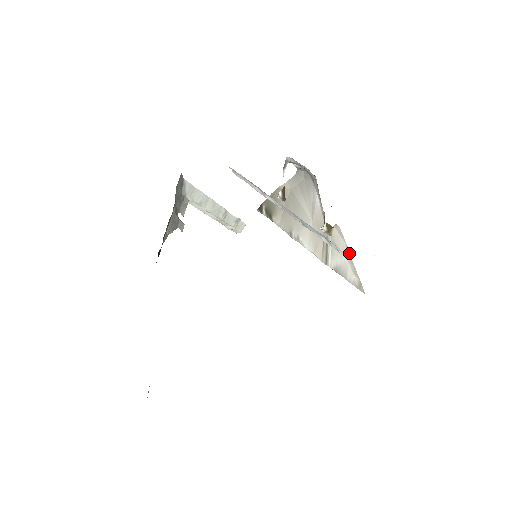
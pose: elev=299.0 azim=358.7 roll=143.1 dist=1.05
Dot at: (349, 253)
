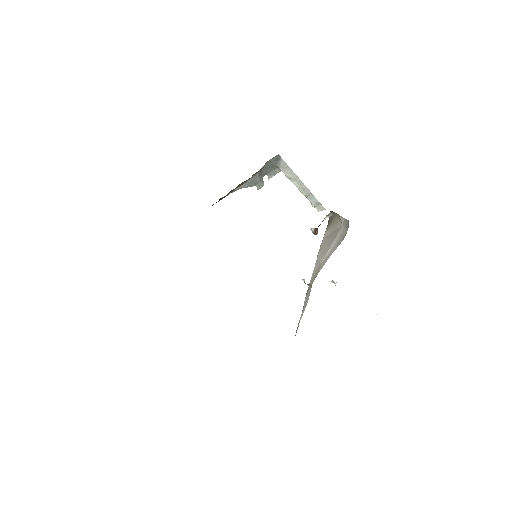
Dot at: occluded
